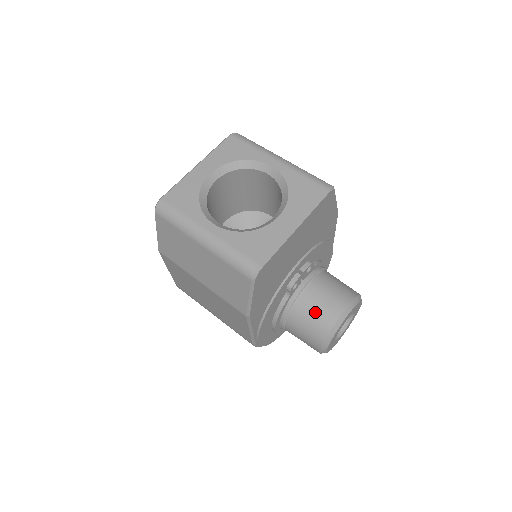
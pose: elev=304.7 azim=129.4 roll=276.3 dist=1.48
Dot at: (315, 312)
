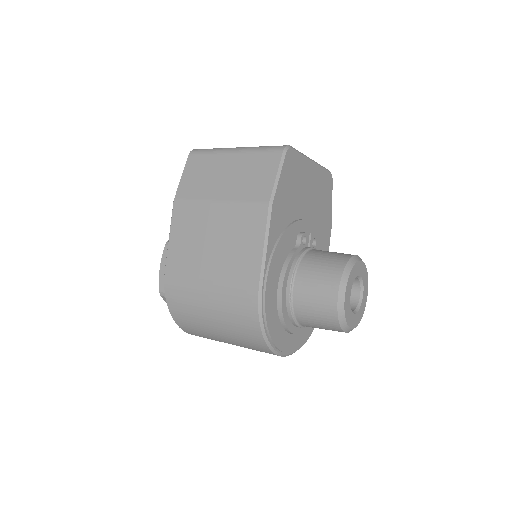
Dot at: (328, 255)
